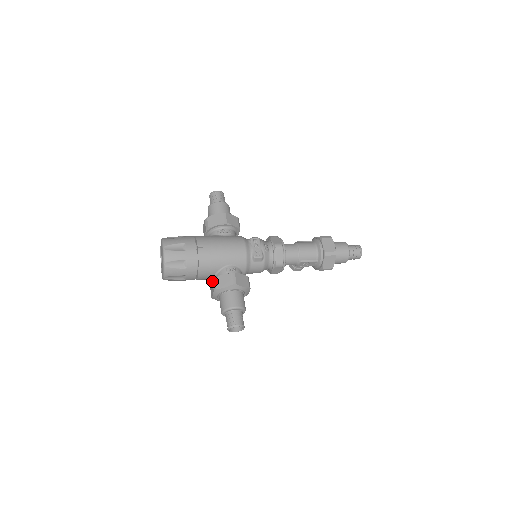
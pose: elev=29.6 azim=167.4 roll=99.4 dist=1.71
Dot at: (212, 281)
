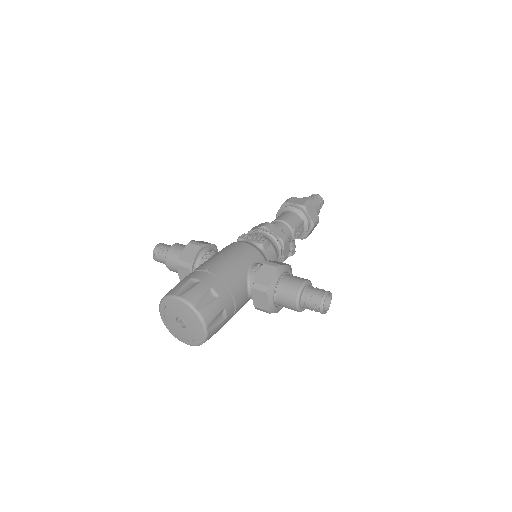
Dot at: (254, 289)
